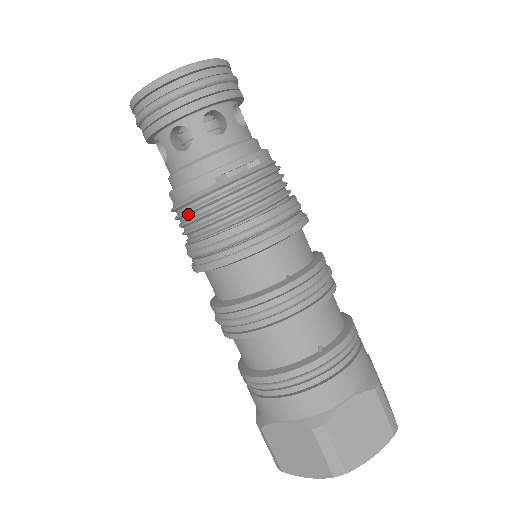
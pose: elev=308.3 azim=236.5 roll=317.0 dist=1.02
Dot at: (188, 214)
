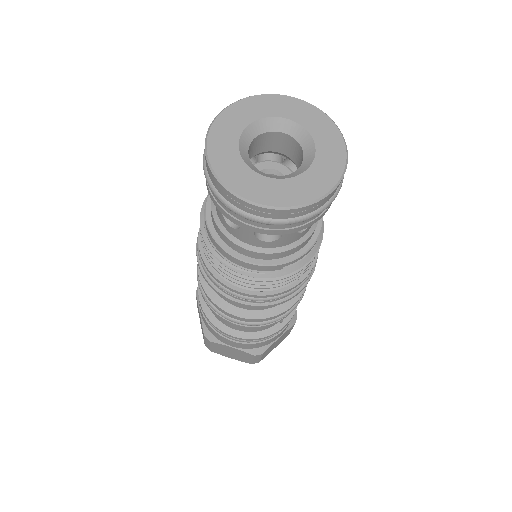
Dot at: (237, 274)
